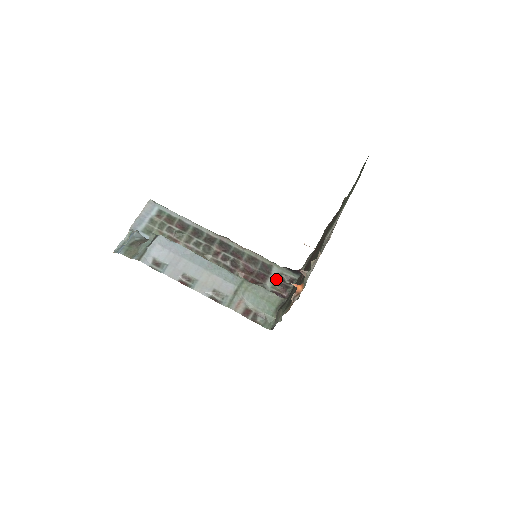
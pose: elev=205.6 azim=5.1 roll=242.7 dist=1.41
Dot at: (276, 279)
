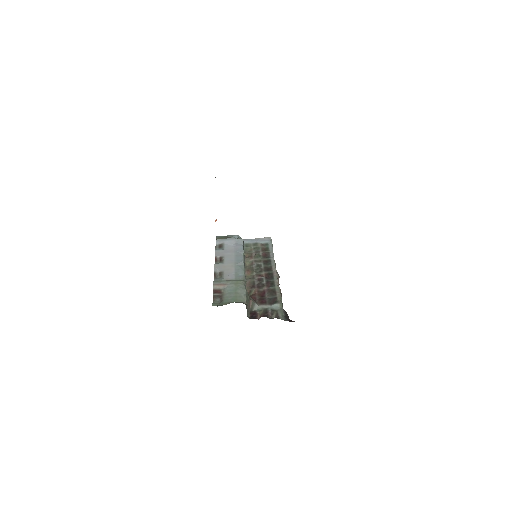
Dot at: (269, 309)
